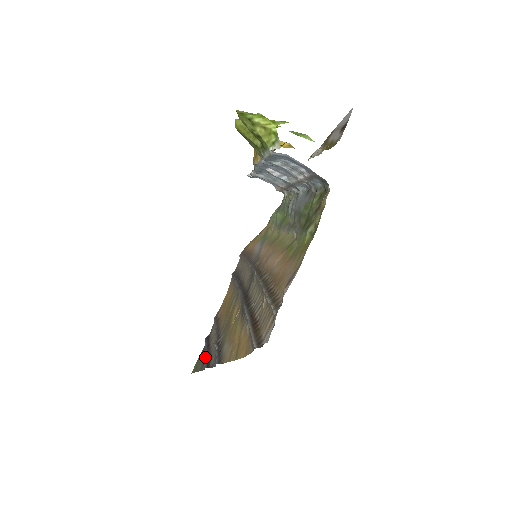
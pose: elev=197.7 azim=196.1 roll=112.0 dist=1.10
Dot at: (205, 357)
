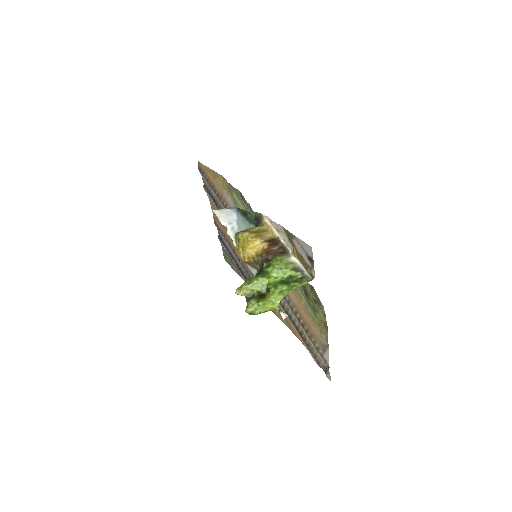
Dot at: occluded
